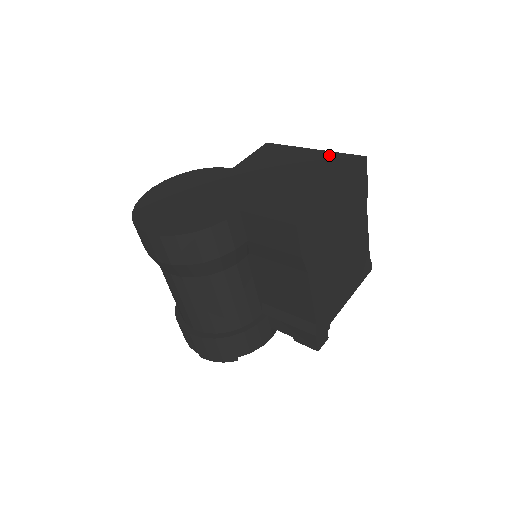
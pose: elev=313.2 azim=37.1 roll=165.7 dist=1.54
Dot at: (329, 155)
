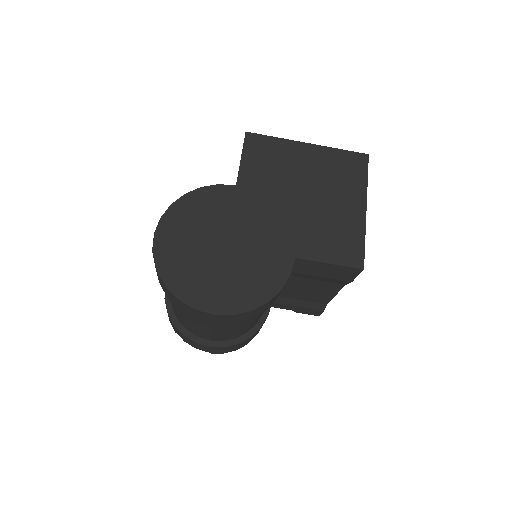
Dot at: (332, 154)
